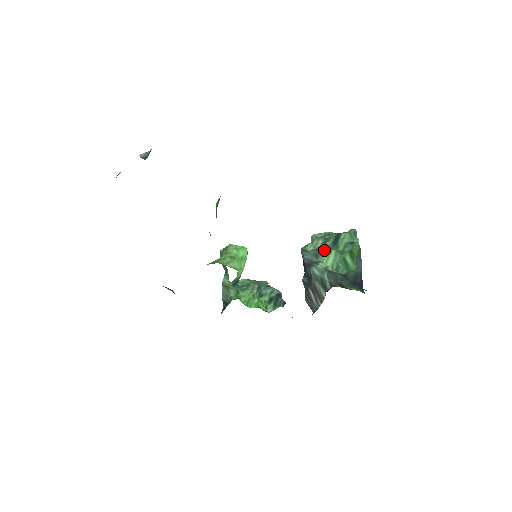
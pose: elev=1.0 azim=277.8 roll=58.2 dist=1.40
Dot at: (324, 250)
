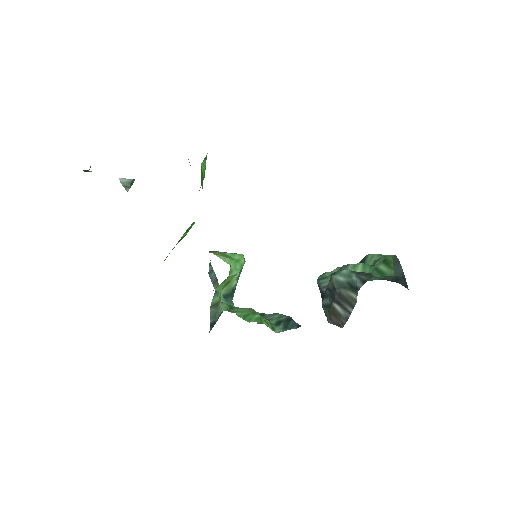
Dot at: (348, 264)
